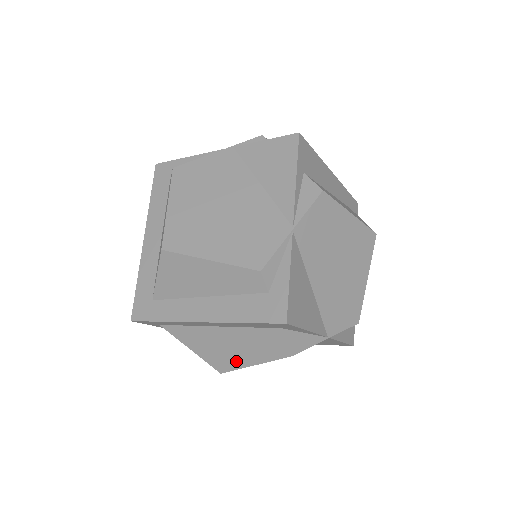
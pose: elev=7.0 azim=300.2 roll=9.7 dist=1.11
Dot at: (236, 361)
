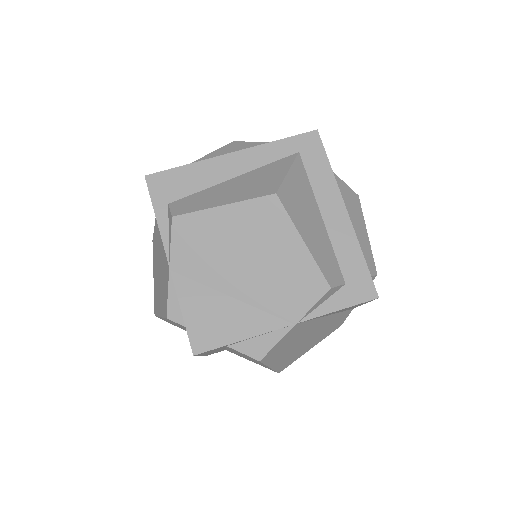
Dot at: occluded
